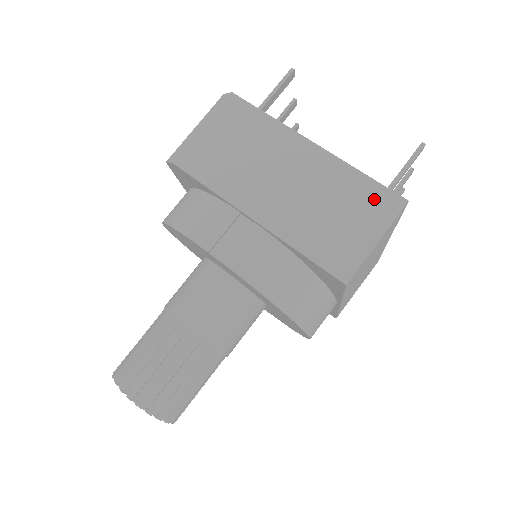
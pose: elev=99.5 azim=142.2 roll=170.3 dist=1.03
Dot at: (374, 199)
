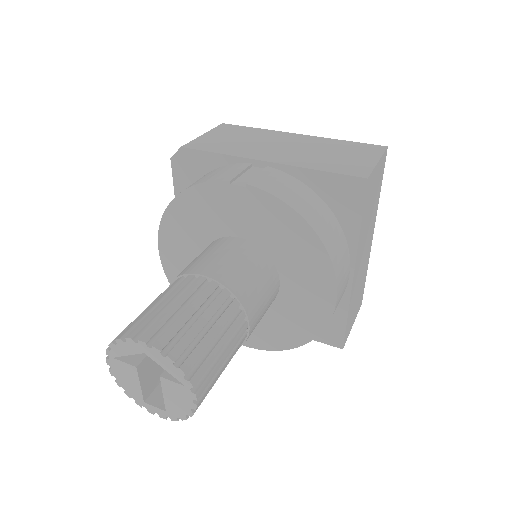
Dot at: (361, 148)
